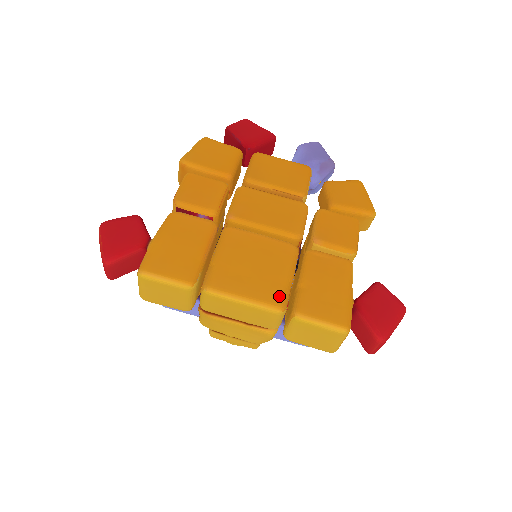
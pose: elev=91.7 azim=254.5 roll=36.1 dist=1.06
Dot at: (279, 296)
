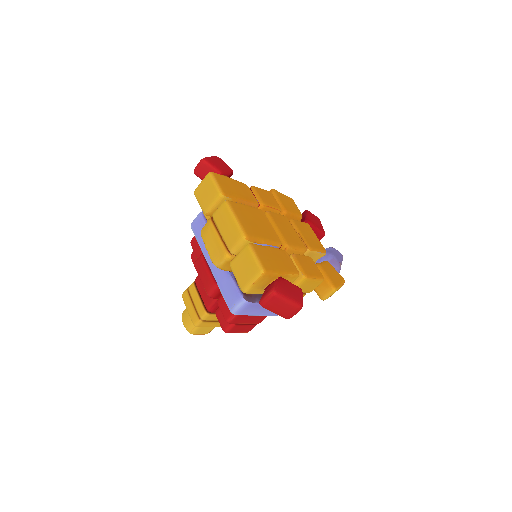
Dot at: (252, 234)
